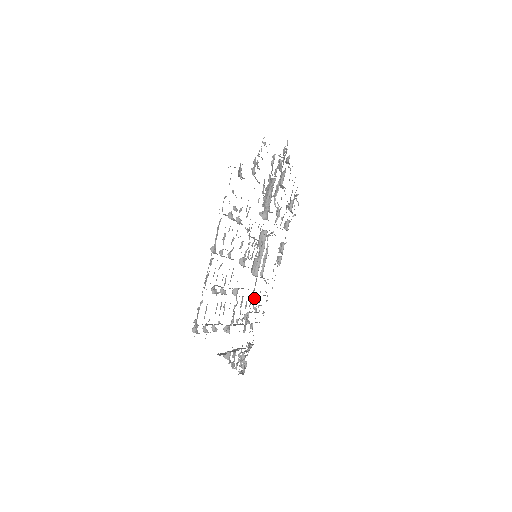
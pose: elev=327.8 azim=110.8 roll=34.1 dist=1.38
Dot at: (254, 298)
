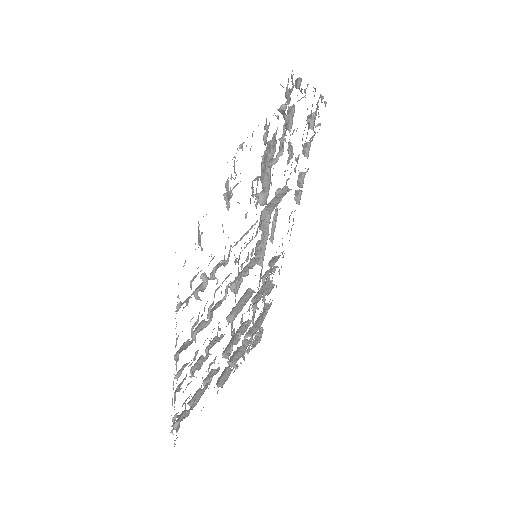
Dot at: (262, 282)
